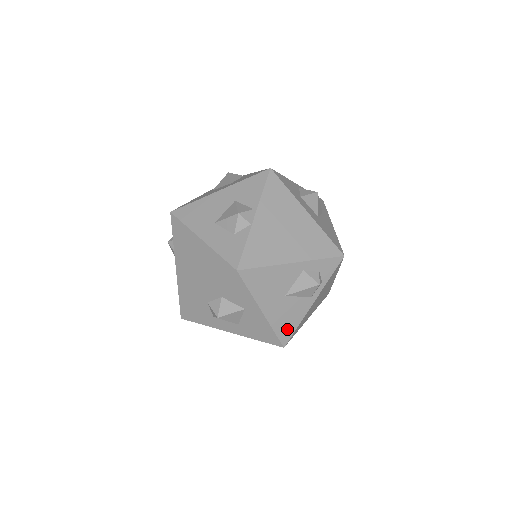
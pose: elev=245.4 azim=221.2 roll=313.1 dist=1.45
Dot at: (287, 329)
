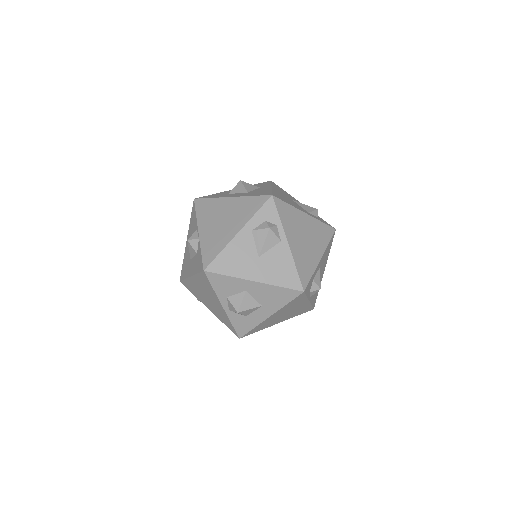
Dot at: (289, 277)
